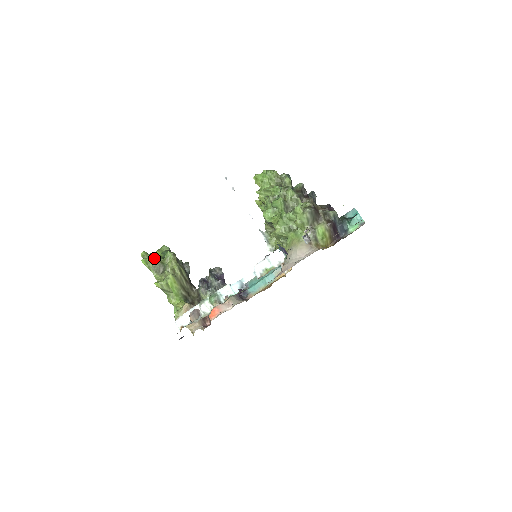
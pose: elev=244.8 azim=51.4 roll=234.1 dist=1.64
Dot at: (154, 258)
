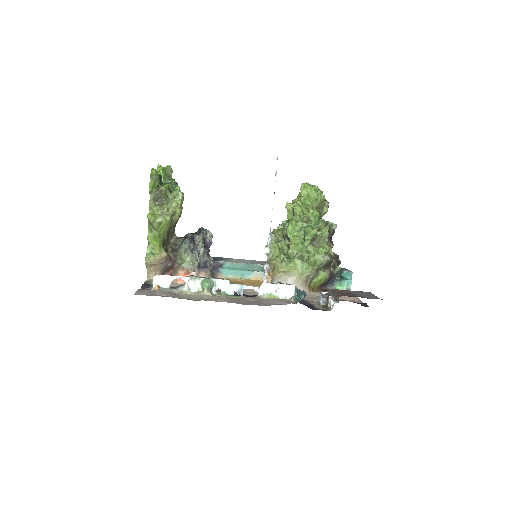
Dot at: (160, 183)
